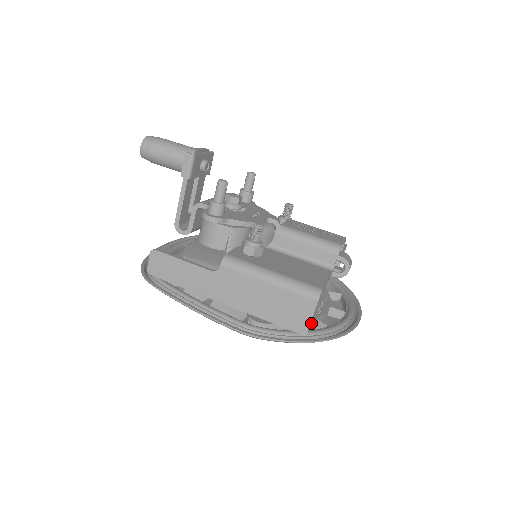
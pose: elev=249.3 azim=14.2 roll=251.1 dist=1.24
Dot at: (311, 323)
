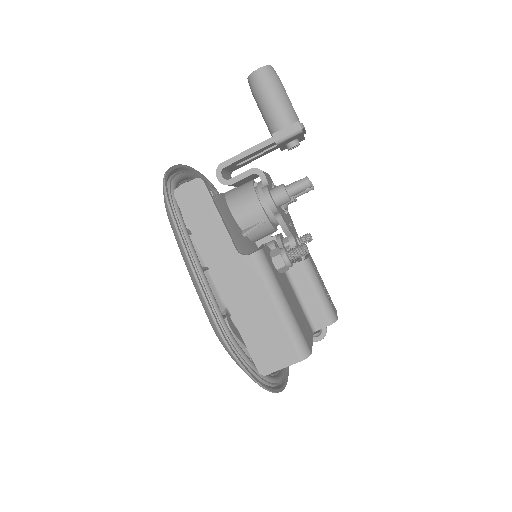
Dot at: occluded
